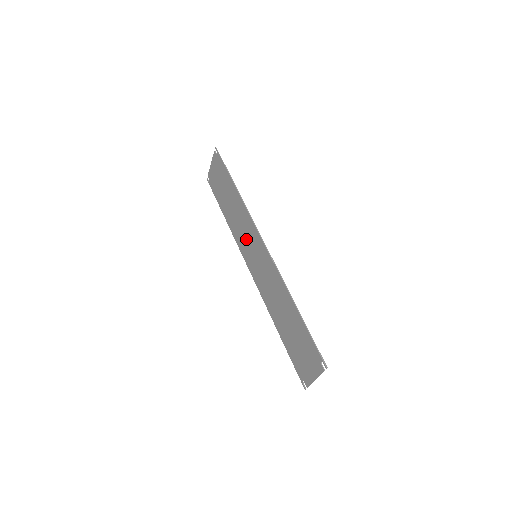
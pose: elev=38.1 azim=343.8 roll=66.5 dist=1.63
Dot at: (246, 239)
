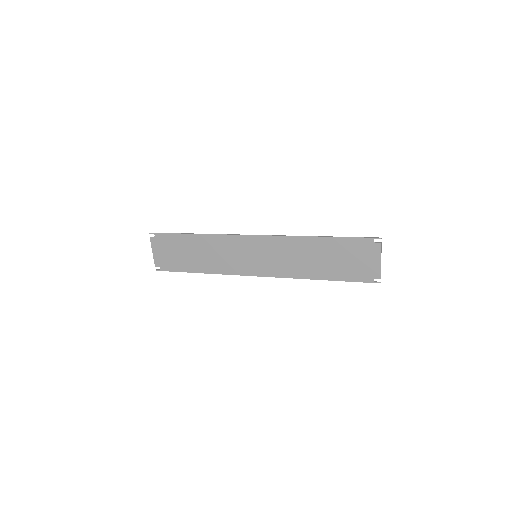
Dot at: (236, 257)
